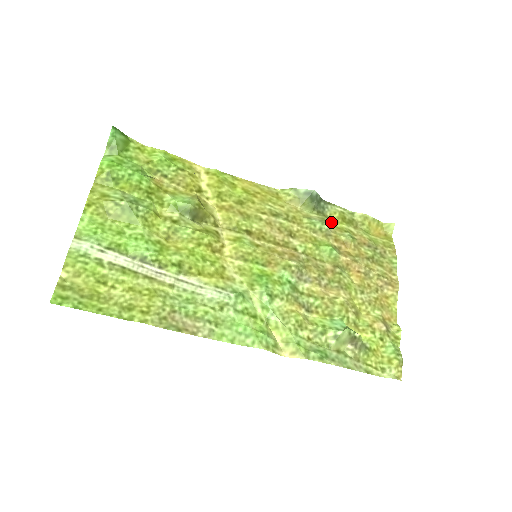
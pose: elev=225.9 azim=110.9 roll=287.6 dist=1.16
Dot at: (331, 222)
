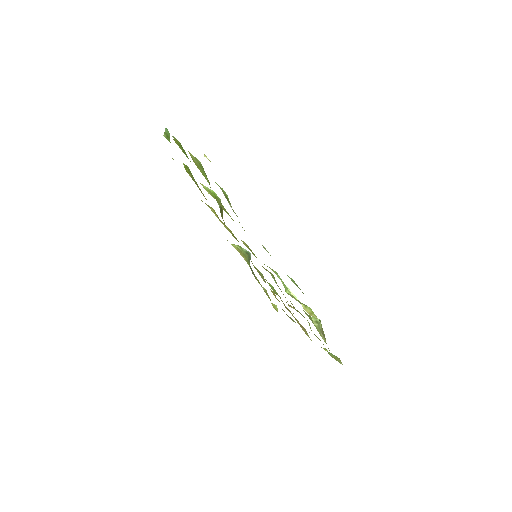
Dot at: occluded
